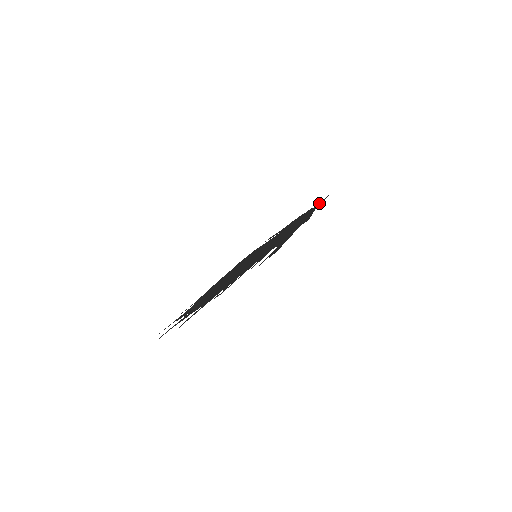
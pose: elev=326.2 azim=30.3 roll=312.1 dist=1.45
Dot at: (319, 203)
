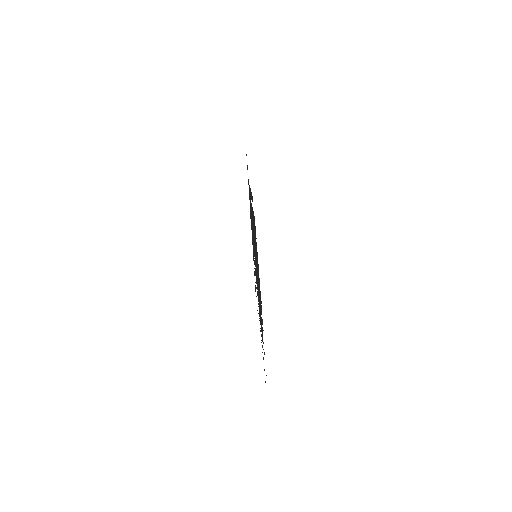
Dot at: occluded
